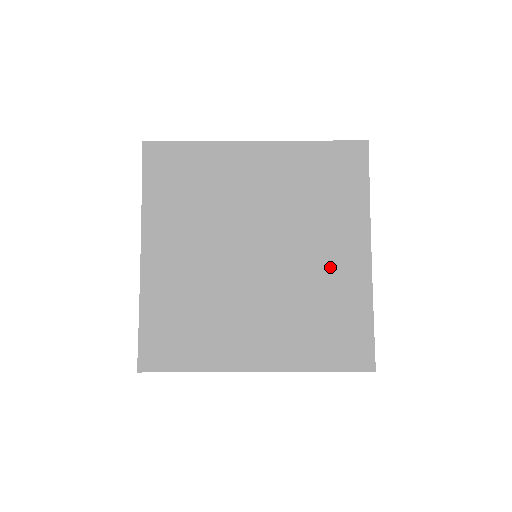
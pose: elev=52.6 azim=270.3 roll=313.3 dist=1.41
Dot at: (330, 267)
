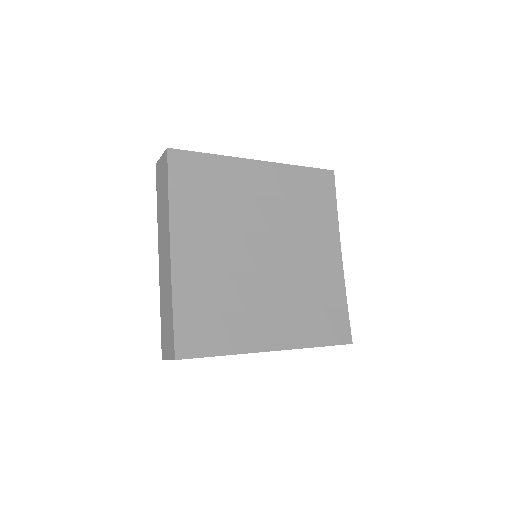
Dot at: (317, 264)
